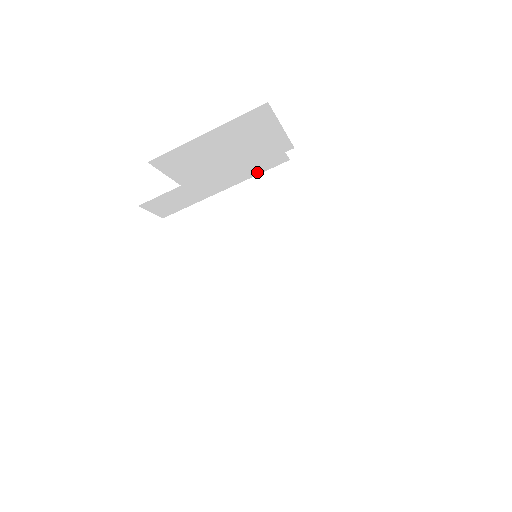
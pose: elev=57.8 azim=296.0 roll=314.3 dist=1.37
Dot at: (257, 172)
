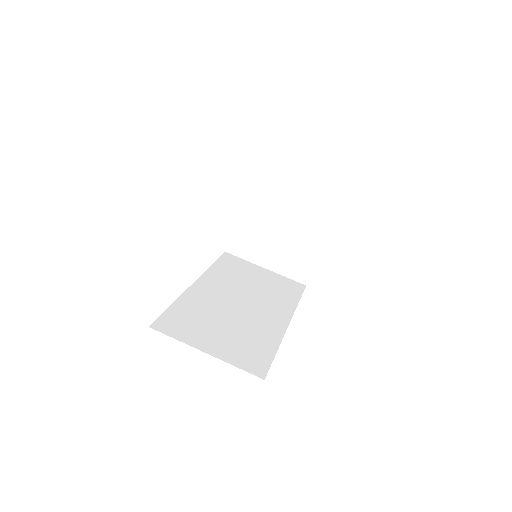
Dot at: (305, 223)
